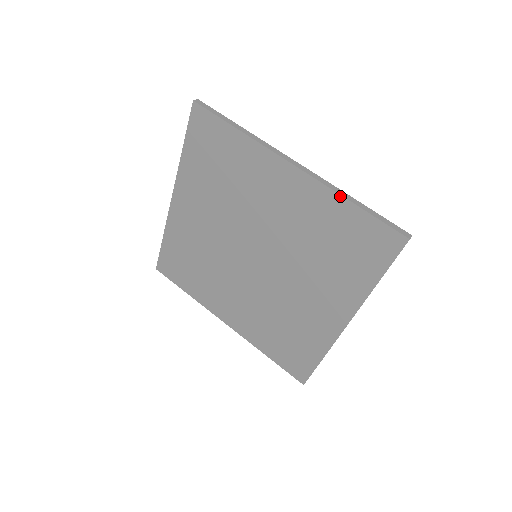
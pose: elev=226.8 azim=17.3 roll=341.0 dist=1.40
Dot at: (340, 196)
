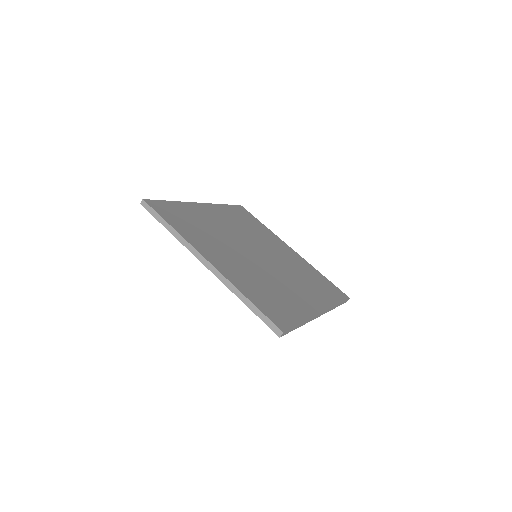
Dot at: occluded
